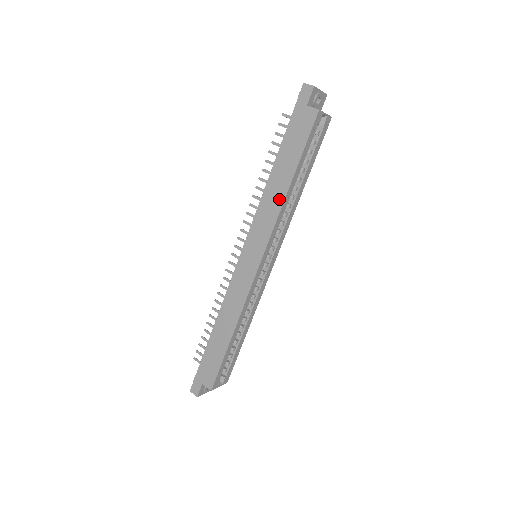
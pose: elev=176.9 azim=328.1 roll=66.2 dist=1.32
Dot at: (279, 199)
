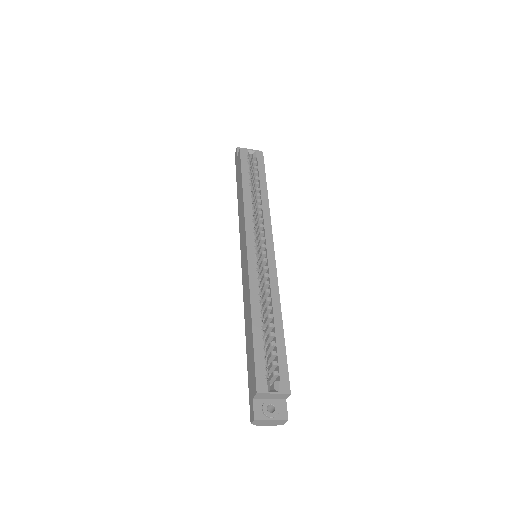
Dot at: (242, 203)
